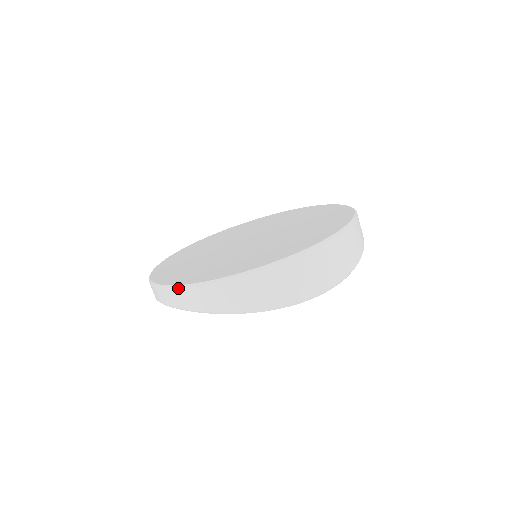
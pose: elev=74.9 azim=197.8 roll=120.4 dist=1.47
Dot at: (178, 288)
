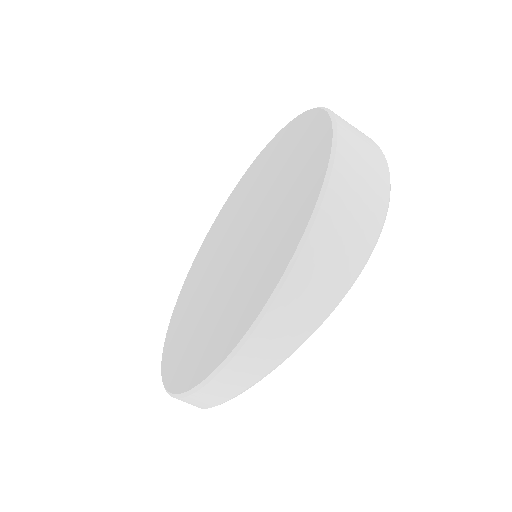
Dot at: (233, 358)
